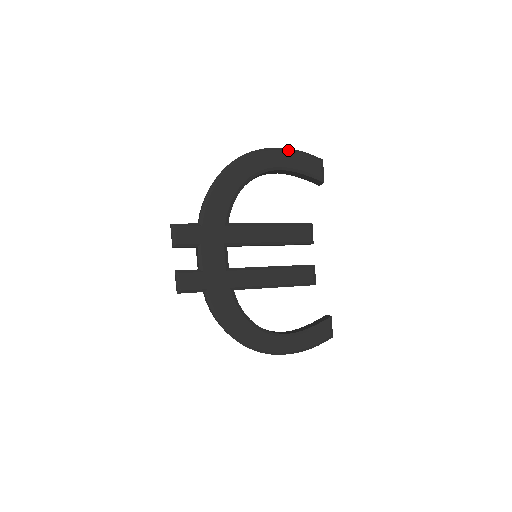
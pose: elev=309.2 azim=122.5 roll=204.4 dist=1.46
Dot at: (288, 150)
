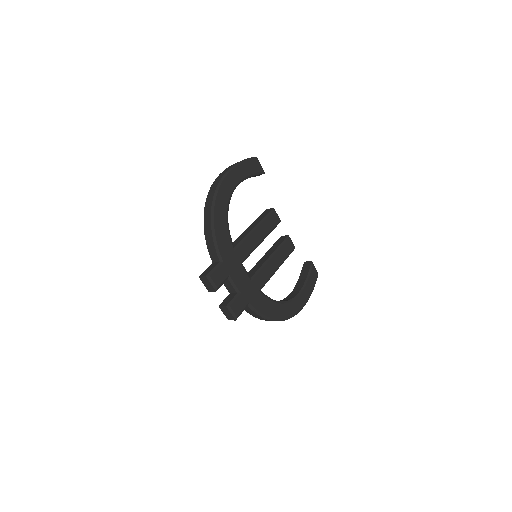
Dot at: (237, 165)
